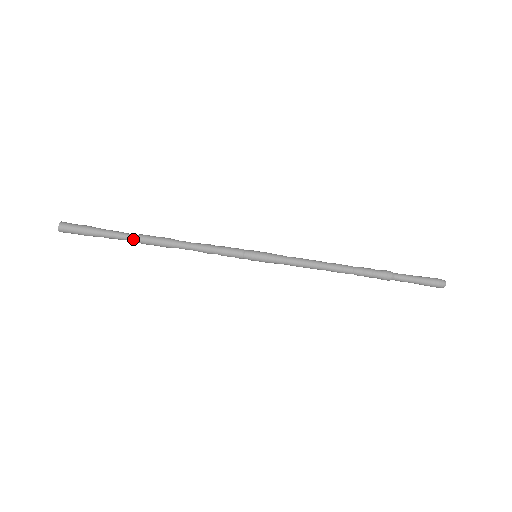
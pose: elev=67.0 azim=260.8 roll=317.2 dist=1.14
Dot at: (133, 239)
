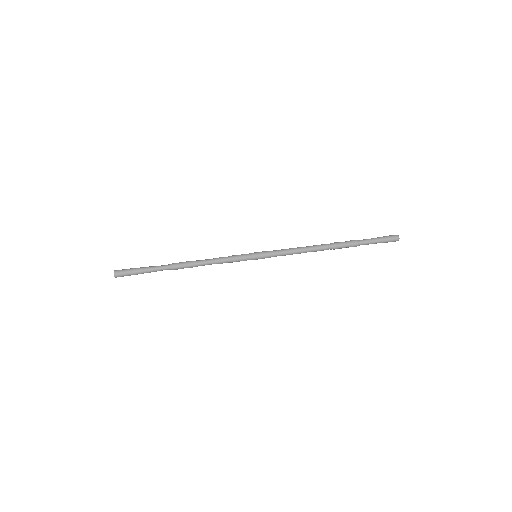
Dot at: (167, 267)
